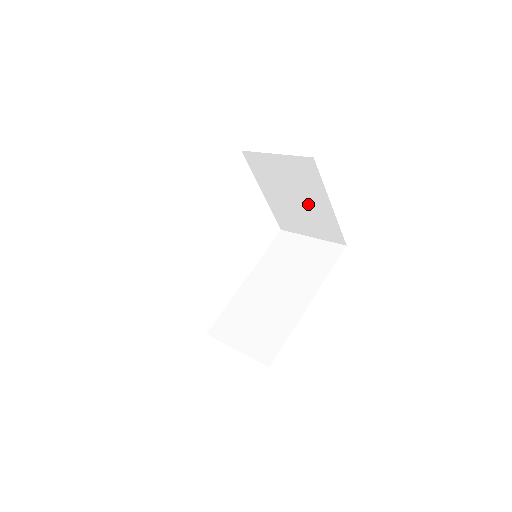
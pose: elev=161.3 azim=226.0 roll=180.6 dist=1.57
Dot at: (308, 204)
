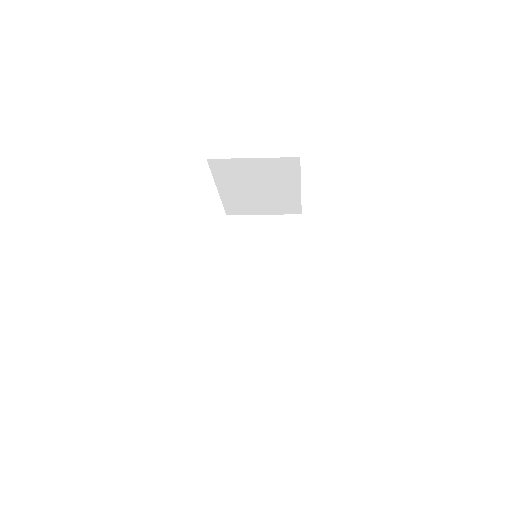
Dot at: (273, 191)
